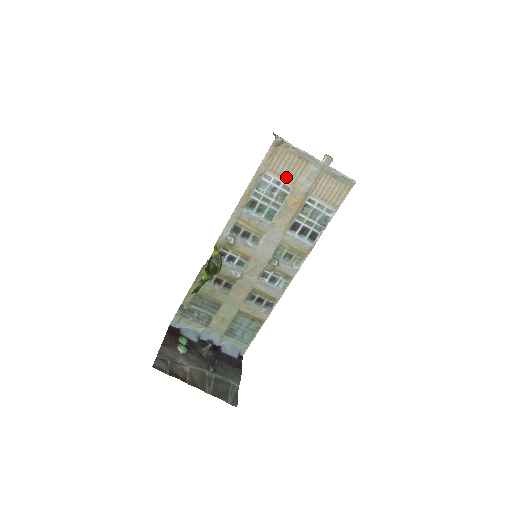
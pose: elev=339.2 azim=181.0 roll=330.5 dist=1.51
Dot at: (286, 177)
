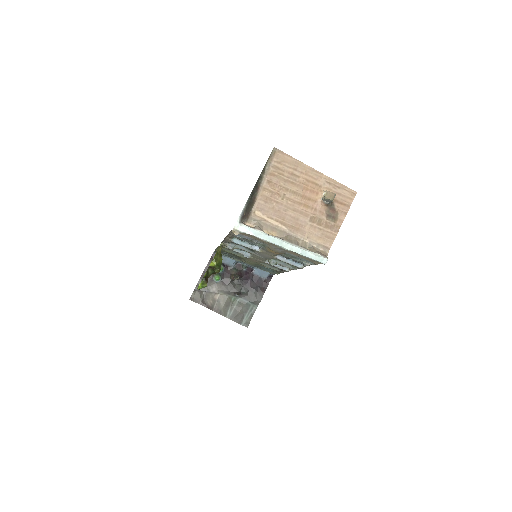
Dot at: (258, 240)
